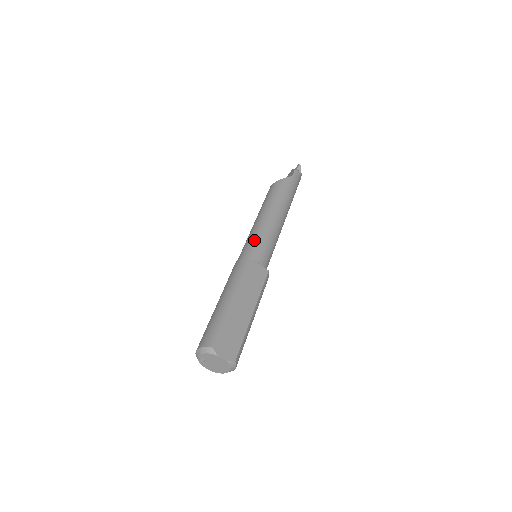
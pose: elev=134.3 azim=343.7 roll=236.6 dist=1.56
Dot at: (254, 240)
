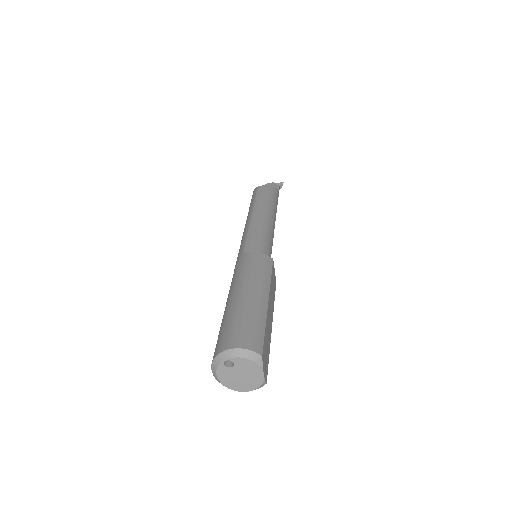
Dot at: (264, 238)
